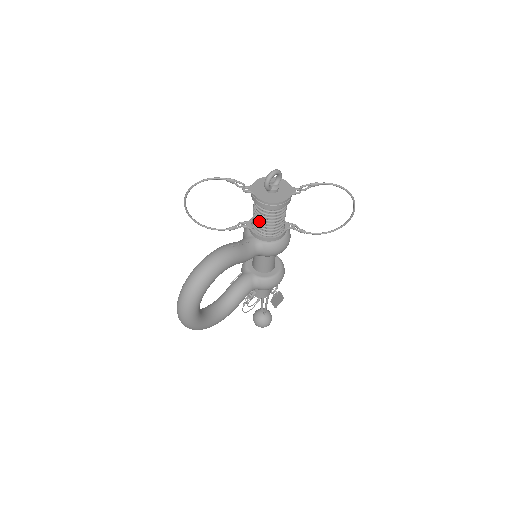
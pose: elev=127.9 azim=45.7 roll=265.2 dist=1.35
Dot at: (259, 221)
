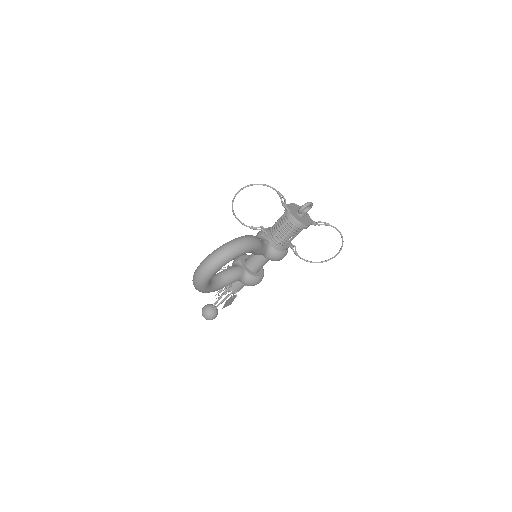
Dot at: (280, 231)
